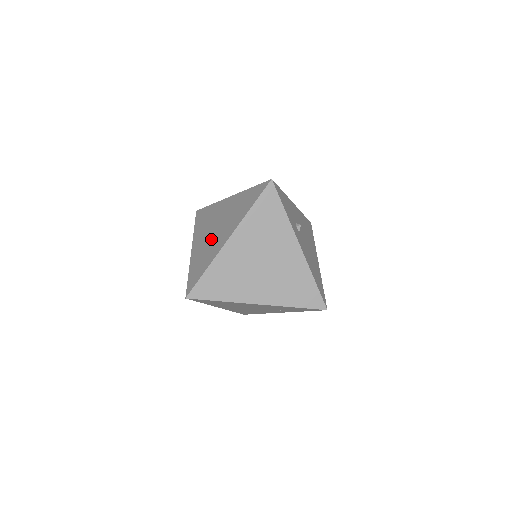
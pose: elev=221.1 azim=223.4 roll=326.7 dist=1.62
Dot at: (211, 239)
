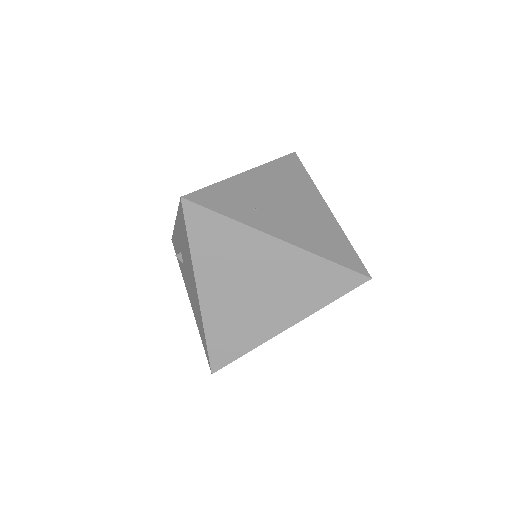
Dot at: (248, 305)
